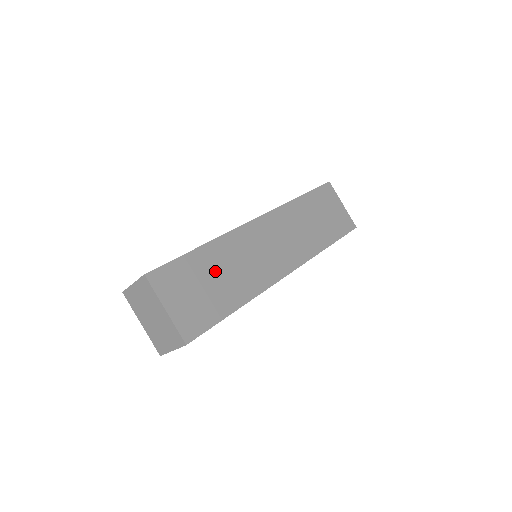
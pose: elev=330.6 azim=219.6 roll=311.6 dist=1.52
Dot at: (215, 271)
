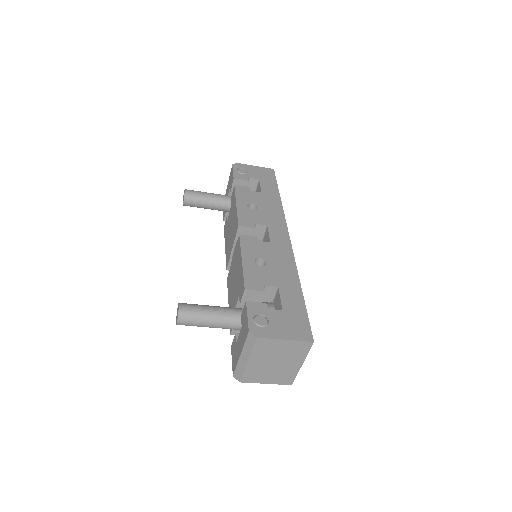
Dot at: occluded
